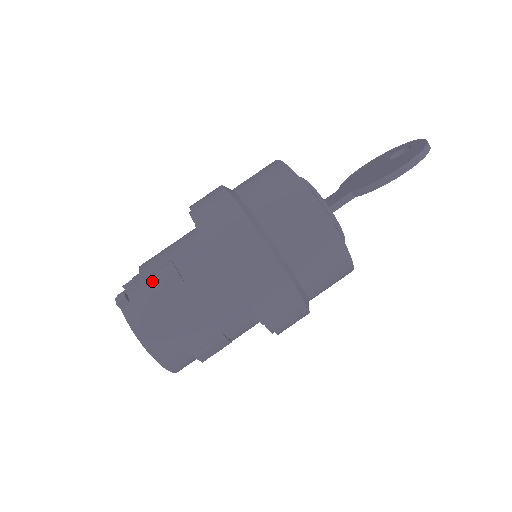
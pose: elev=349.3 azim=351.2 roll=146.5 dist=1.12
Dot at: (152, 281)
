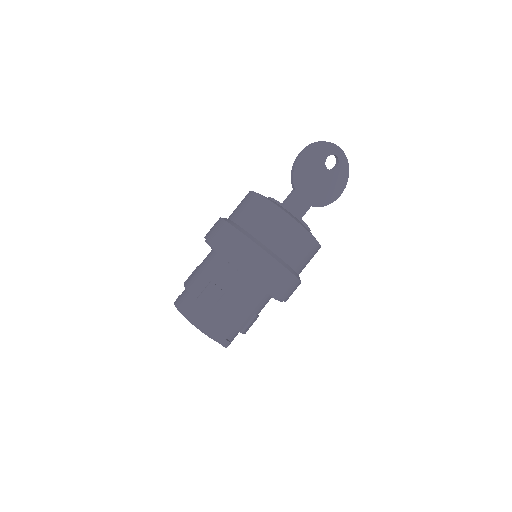
Dot at: occluded
